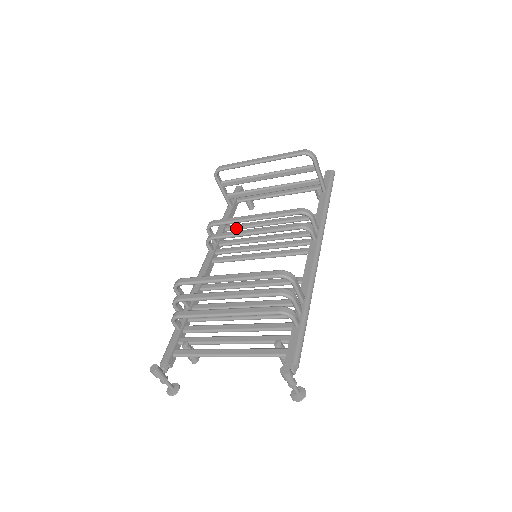
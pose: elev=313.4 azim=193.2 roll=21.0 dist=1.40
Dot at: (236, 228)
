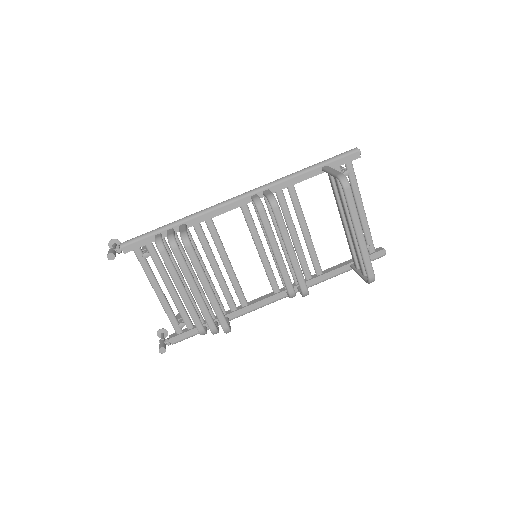
Dot at: (292, 199)
